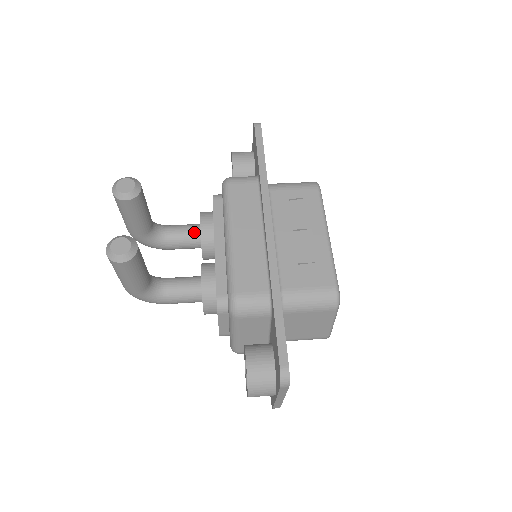
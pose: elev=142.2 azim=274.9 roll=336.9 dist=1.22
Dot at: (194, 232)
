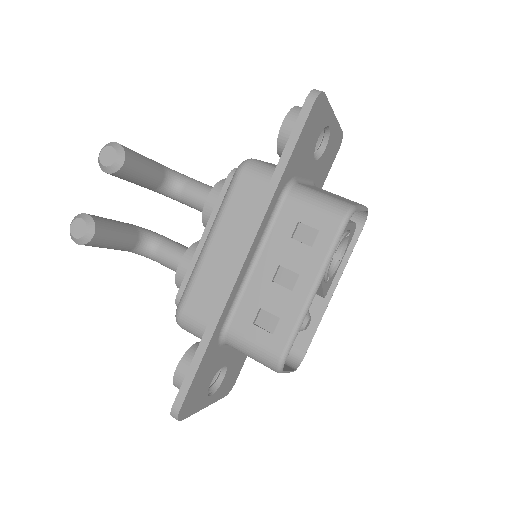
Dot at: occluded
